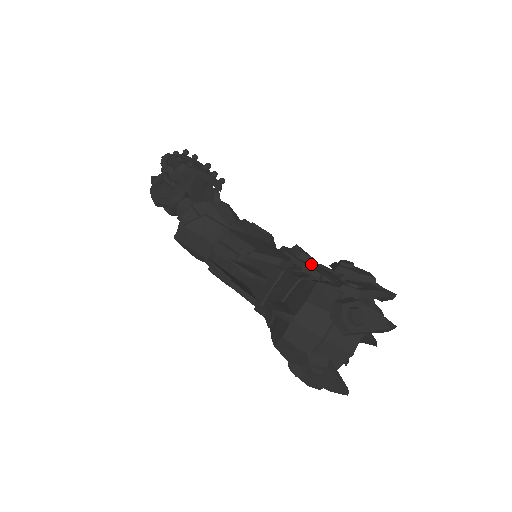
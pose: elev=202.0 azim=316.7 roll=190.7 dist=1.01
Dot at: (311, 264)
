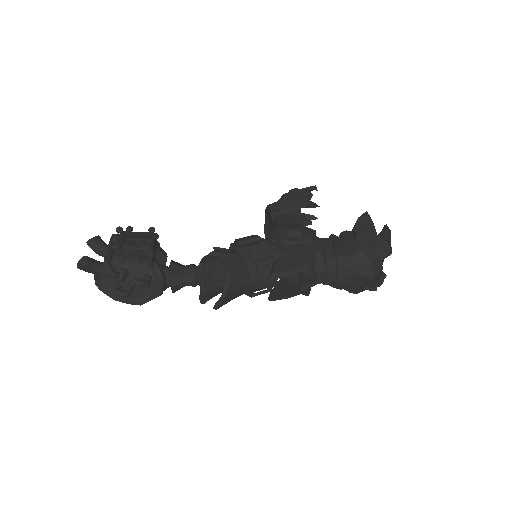
Dot at: (306, 231)
